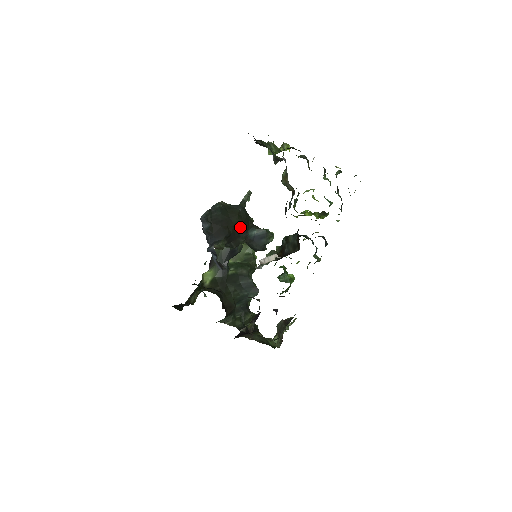
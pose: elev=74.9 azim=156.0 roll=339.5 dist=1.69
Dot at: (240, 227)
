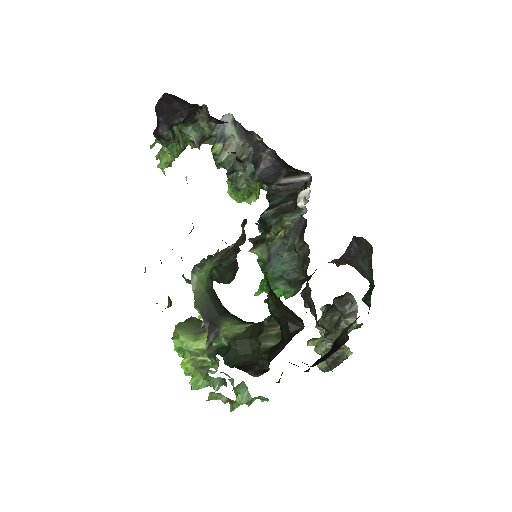
Dot at: occluded
